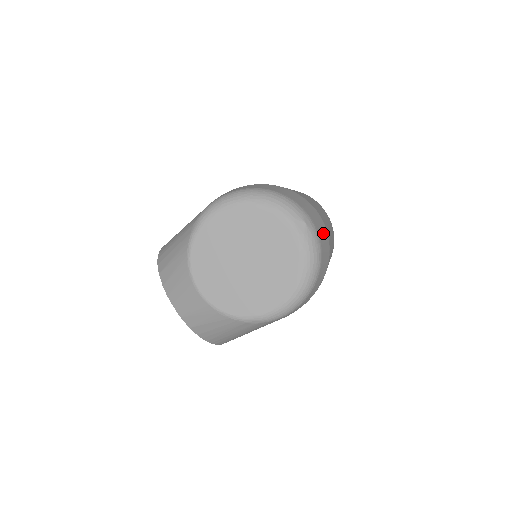
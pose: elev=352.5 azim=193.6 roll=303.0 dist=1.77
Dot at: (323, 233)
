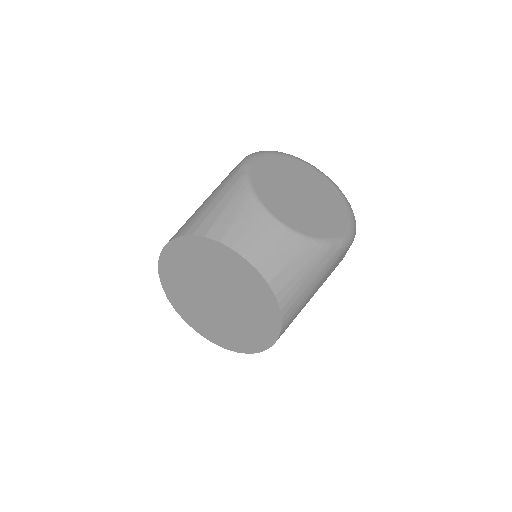
Dot at: occluded
